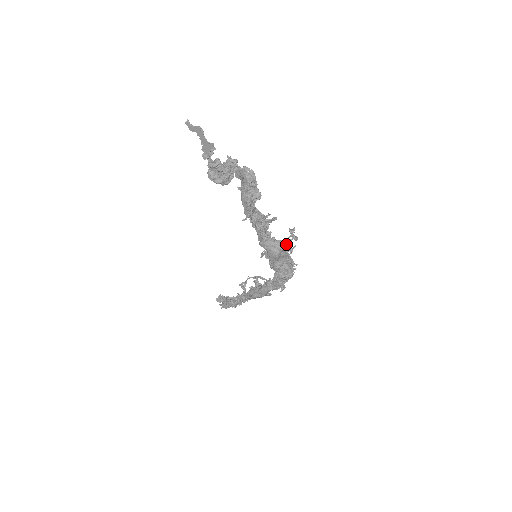
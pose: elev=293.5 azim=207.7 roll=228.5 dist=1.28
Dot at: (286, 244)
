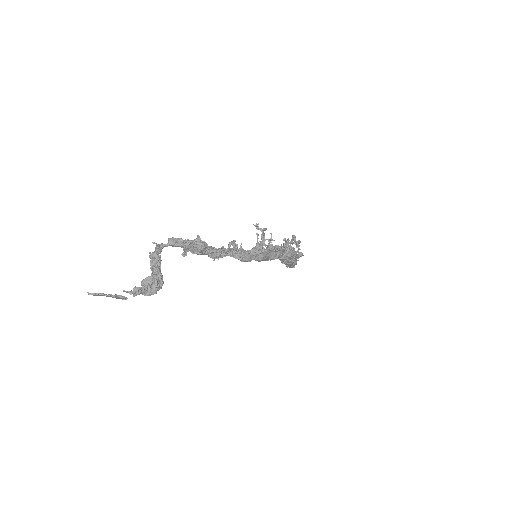
Dot at: (262, 241)
